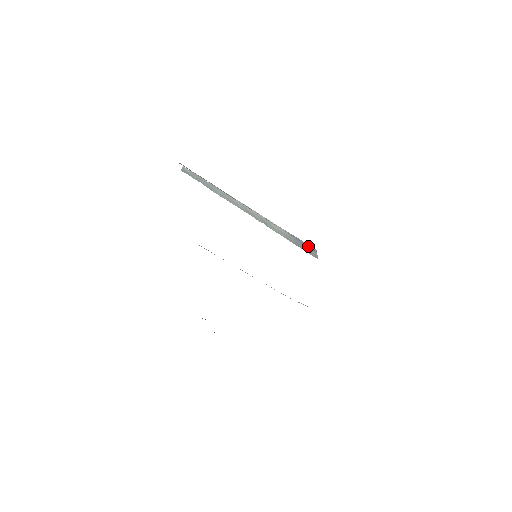
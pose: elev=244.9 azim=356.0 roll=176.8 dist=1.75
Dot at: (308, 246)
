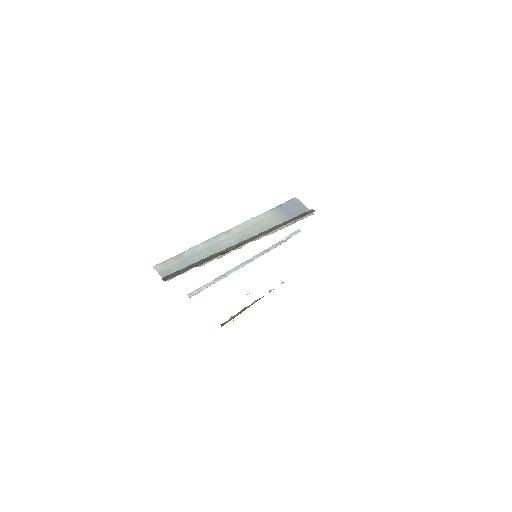
Dot at: (305, 214)
